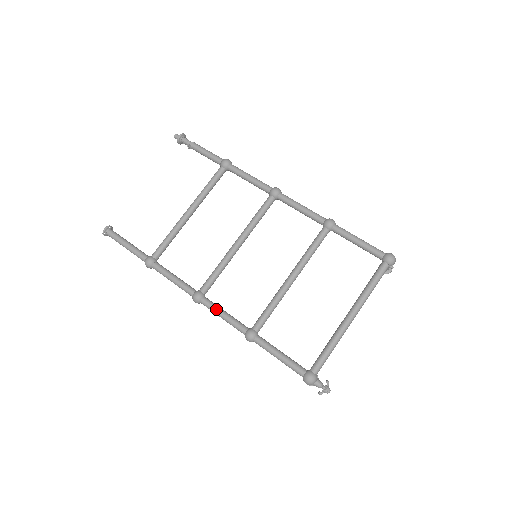
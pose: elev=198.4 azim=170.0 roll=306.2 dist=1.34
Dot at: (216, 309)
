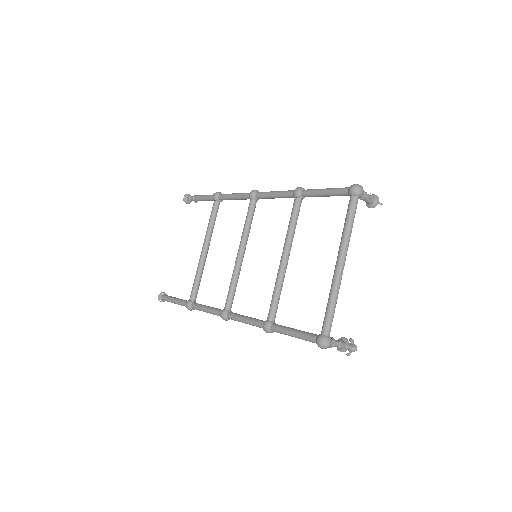
Dot at: (238, 318)
